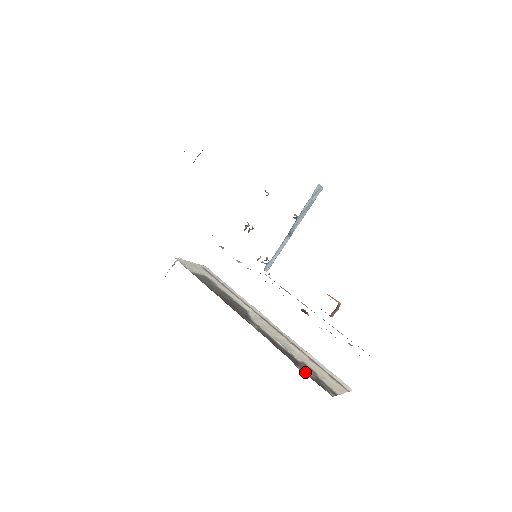
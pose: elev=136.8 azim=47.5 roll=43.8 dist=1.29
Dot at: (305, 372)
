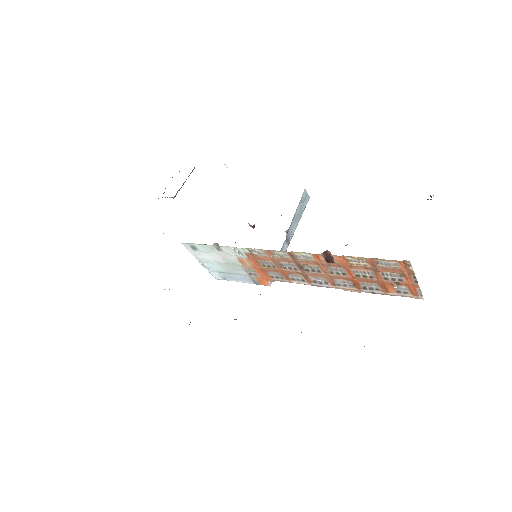
Dot at: occluded
